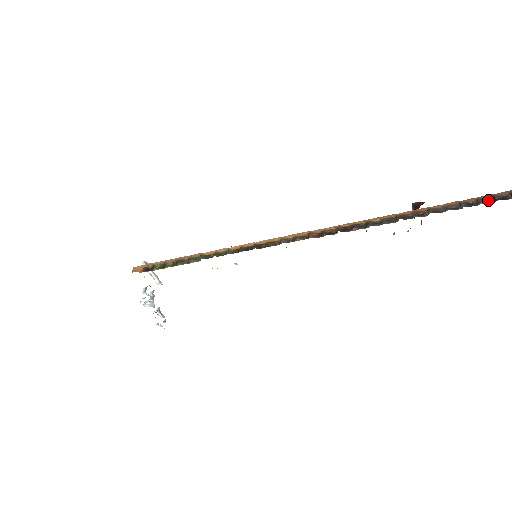
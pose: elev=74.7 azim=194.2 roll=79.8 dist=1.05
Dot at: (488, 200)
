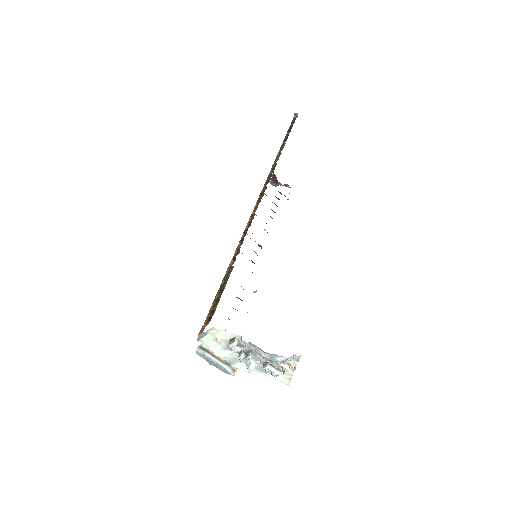
Dot at: occluded
